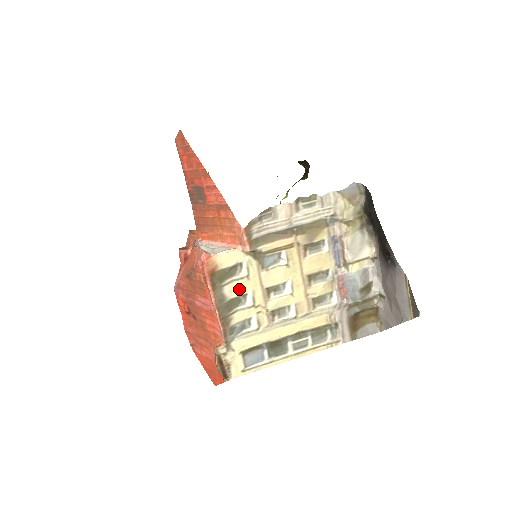
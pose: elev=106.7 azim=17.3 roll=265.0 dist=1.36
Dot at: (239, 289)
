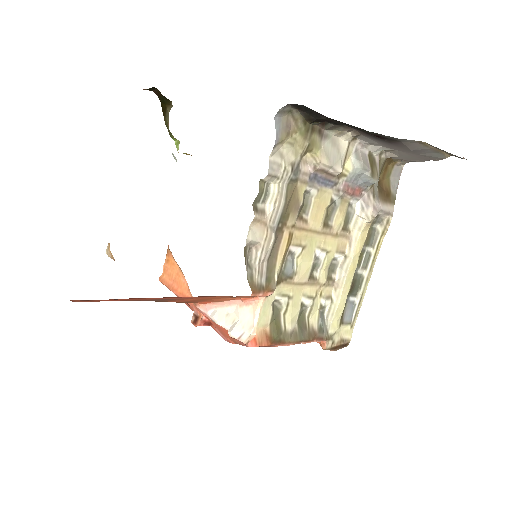
Dot at: (295, 312)
